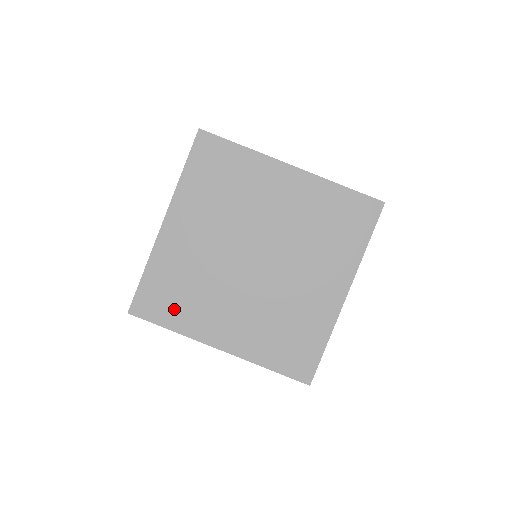
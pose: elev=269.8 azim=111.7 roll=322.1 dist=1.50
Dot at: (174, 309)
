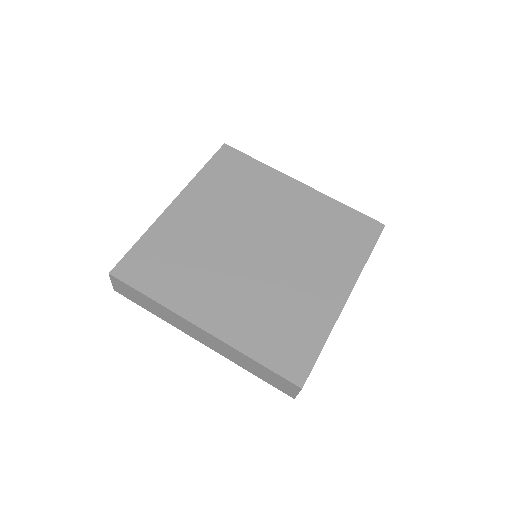
Dot at: (161, 278)
